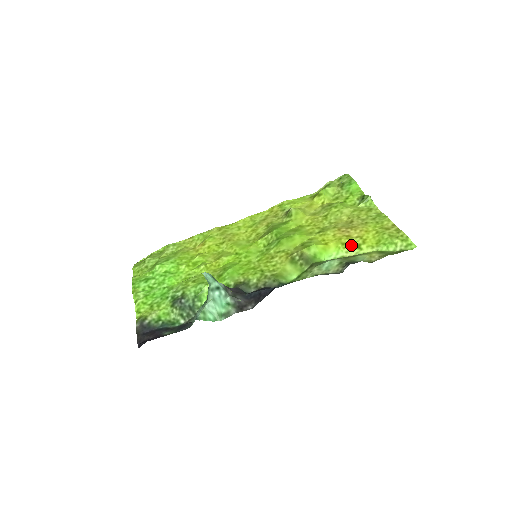
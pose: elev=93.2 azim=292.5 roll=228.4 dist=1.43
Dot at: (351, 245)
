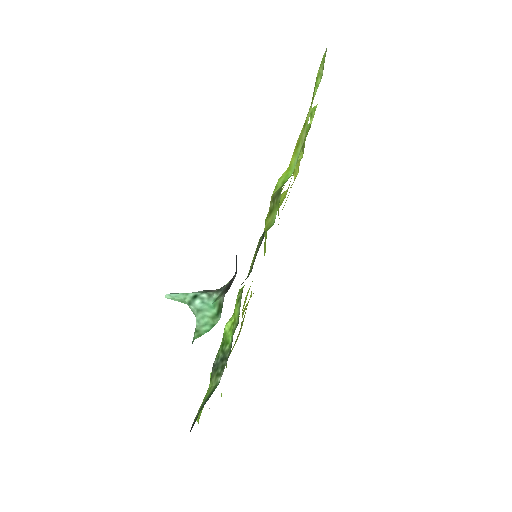
Dot at: (301, 135)
